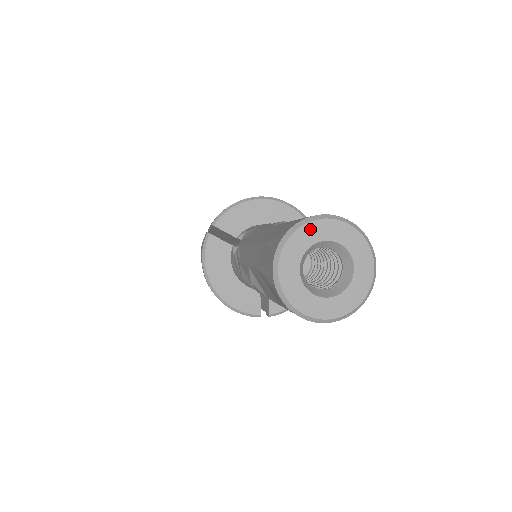
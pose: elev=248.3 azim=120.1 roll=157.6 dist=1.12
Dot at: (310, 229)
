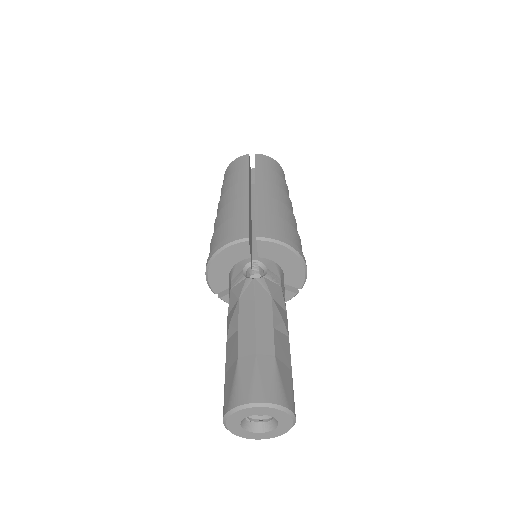
Dot at: (276, 412)
